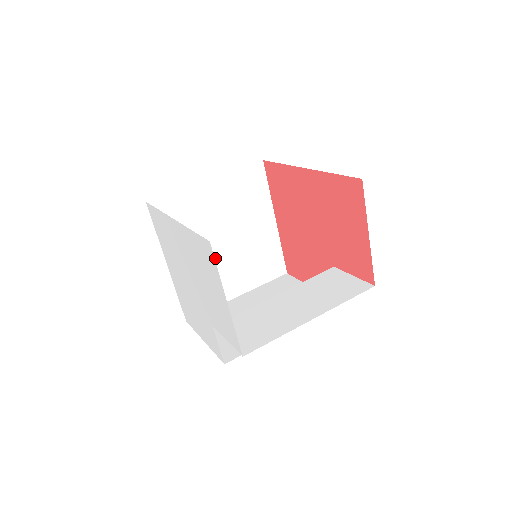
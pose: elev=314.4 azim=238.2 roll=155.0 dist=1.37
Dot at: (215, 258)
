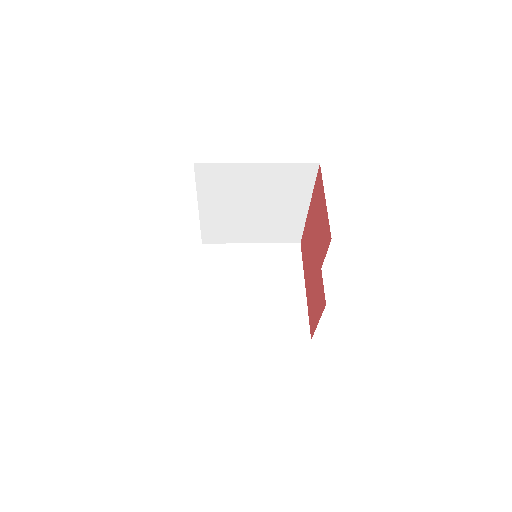
Dot at: (242, 299)
